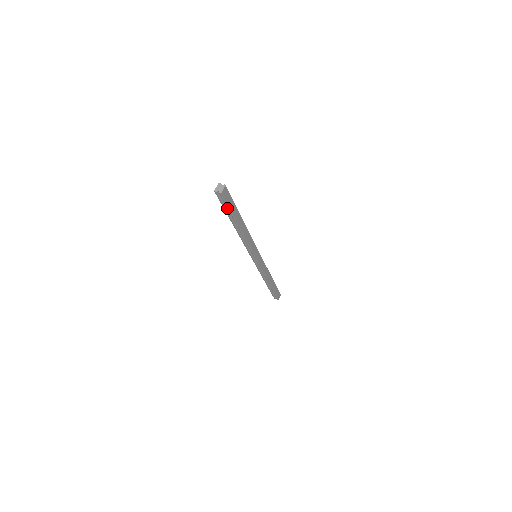
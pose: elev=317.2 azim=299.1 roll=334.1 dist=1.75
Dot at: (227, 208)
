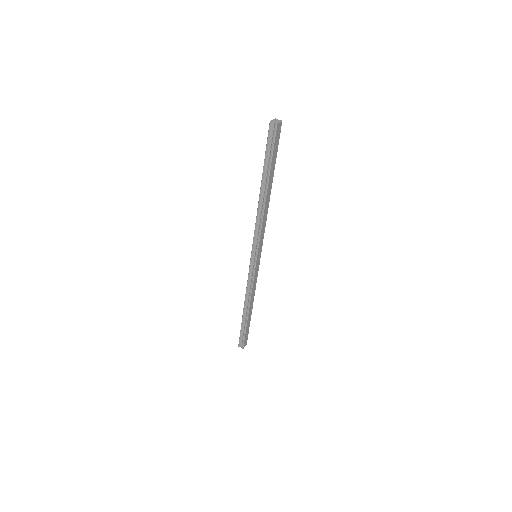
Dot at: (269, 155)
